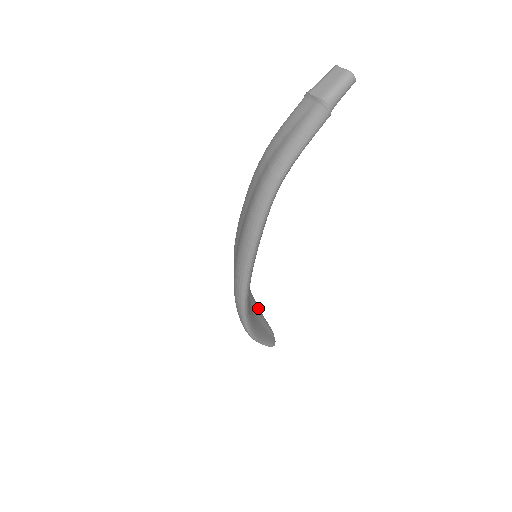
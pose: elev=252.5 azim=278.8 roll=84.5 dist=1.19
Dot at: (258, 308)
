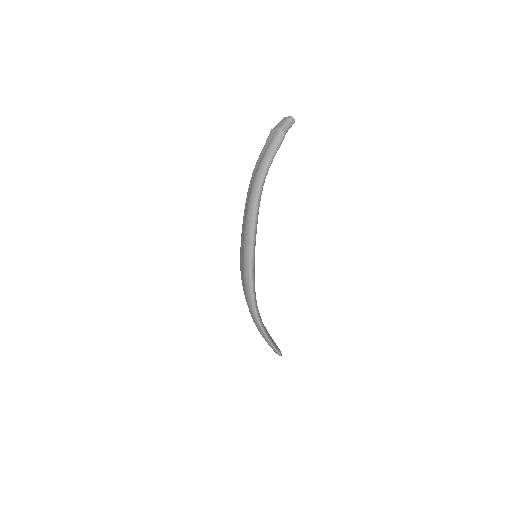
Dot at: occluded
